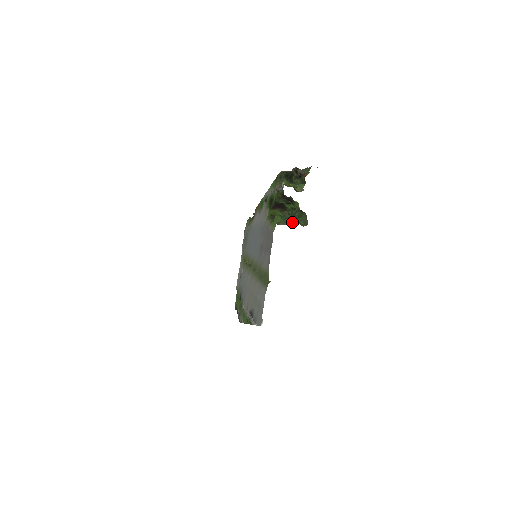
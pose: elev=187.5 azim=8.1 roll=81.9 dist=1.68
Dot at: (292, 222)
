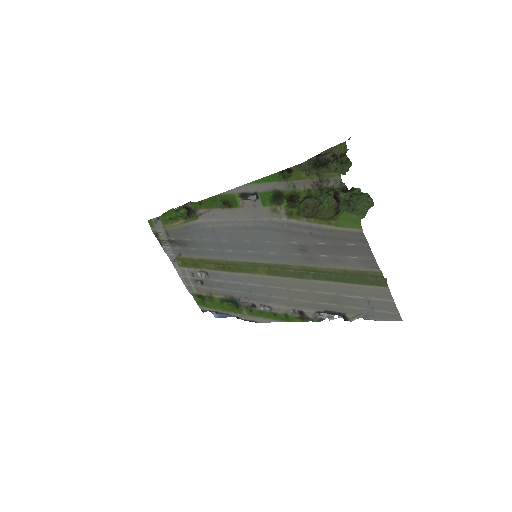
Dot at: (353, 209)
